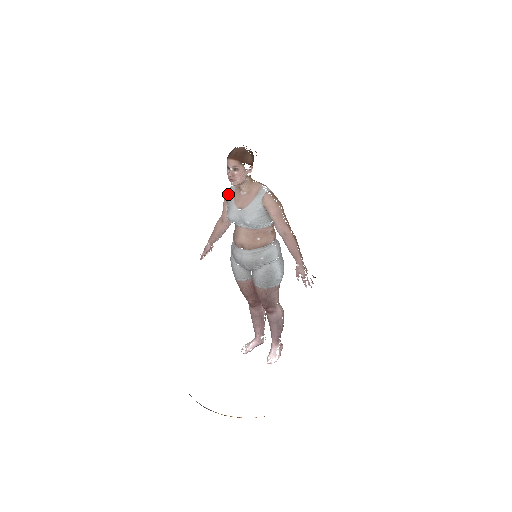
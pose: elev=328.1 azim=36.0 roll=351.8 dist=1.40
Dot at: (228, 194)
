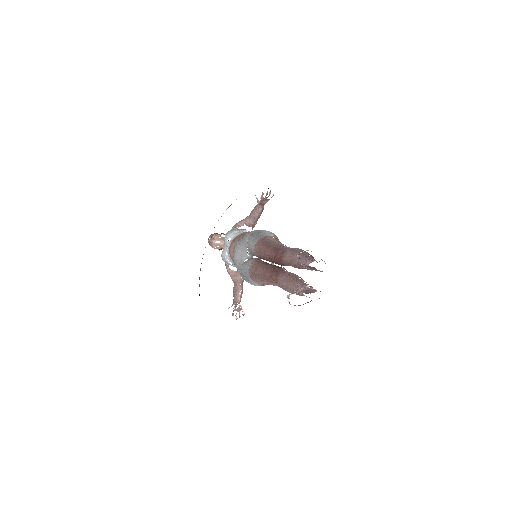
Dot at: occluded
